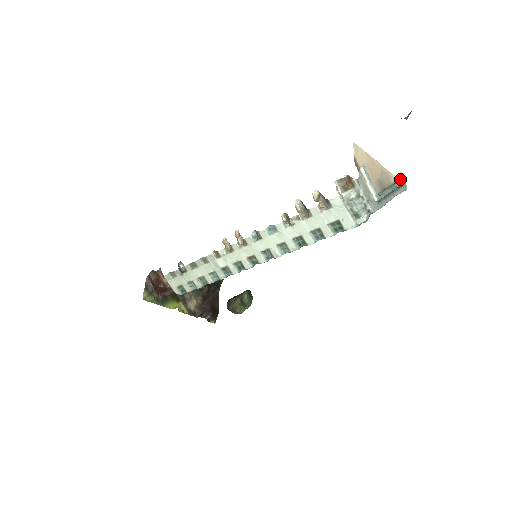
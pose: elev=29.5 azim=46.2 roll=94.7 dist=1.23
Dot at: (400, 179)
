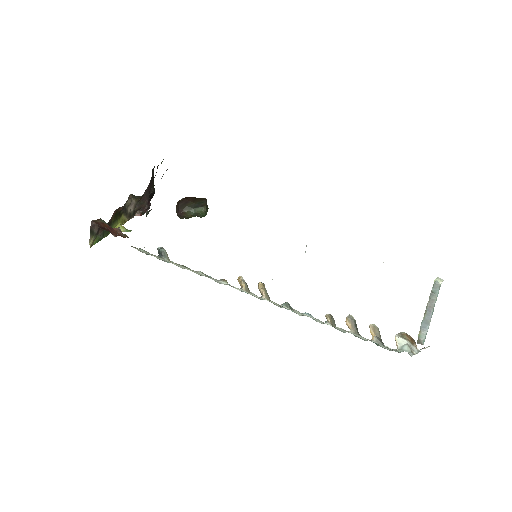
Dot at: (439, 283)
